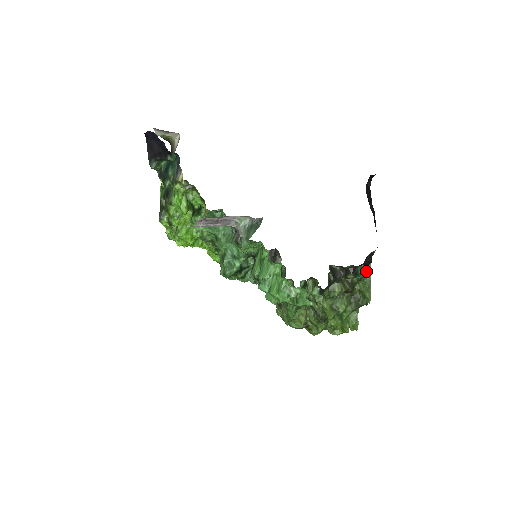
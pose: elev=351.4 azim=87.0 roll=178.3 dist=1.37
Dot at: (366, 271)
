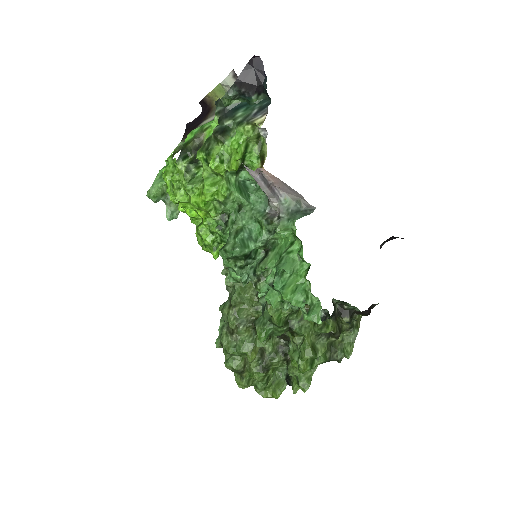
Dot at: (357, 323)
